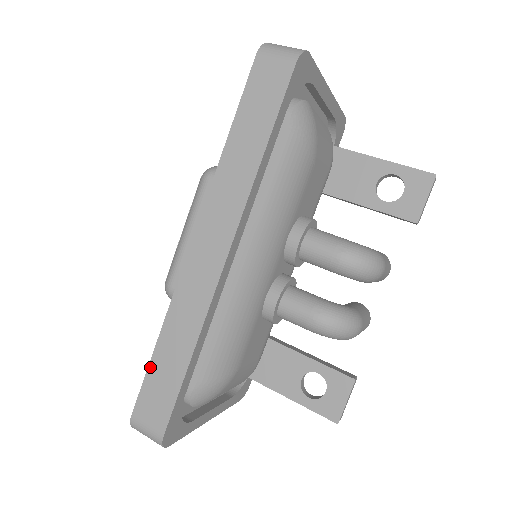
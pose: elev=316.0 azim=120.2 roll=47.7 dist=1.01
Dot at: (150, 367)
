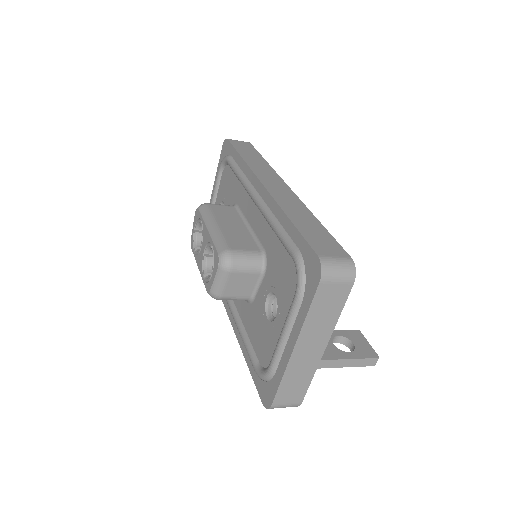
Dot at: (299, 230)
